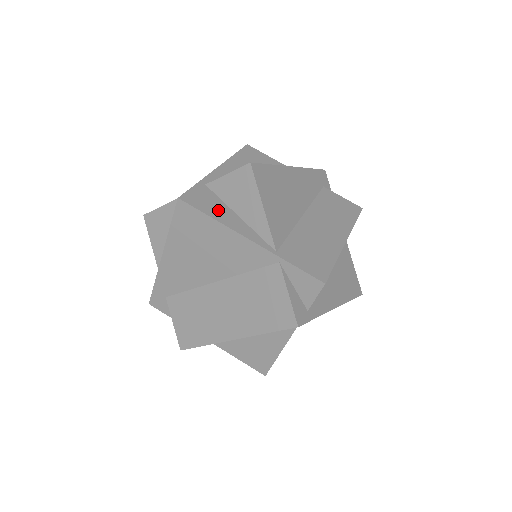
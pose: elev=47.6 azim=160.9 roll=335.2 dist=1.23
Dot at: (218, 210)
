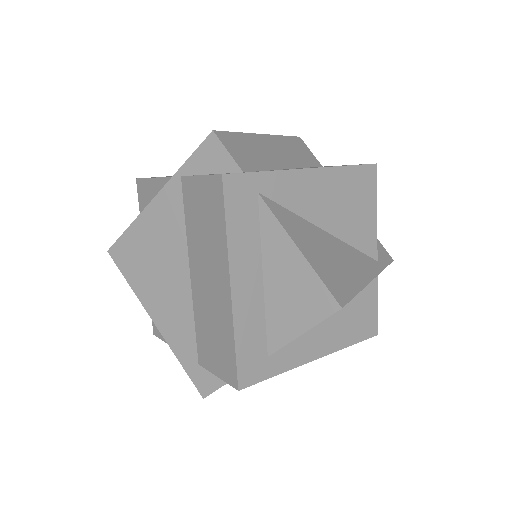
Dot at: occluded
